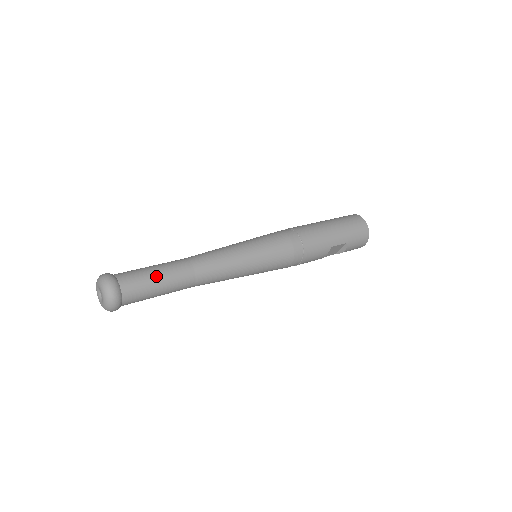
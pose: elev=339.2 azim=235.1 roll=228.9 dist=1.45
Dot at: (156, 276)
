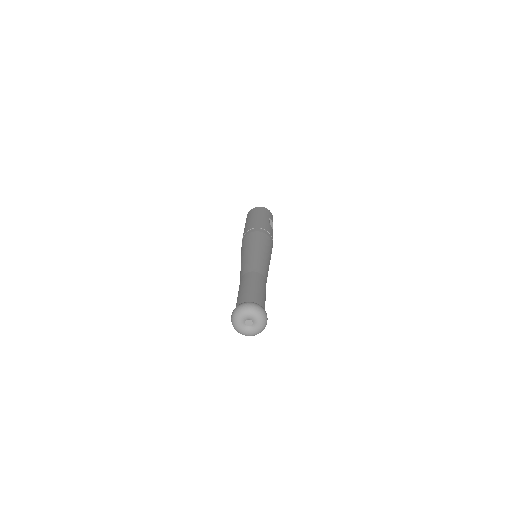
Dot at: (251, 287)
